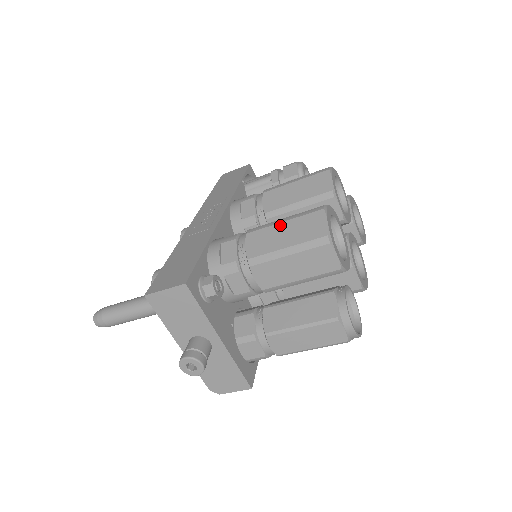
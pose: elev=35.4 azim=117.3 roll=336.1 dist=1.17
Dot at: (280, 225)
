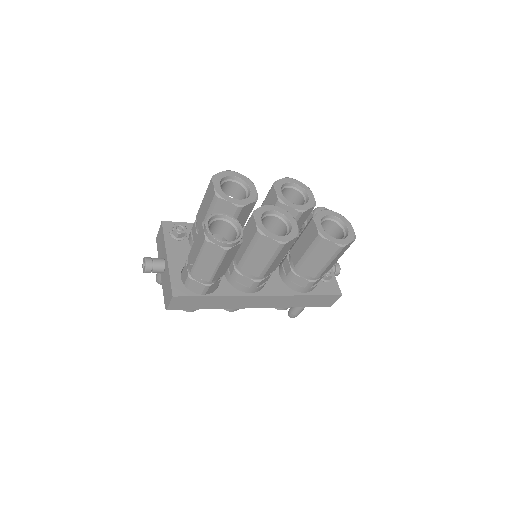
Dot at: occluded
